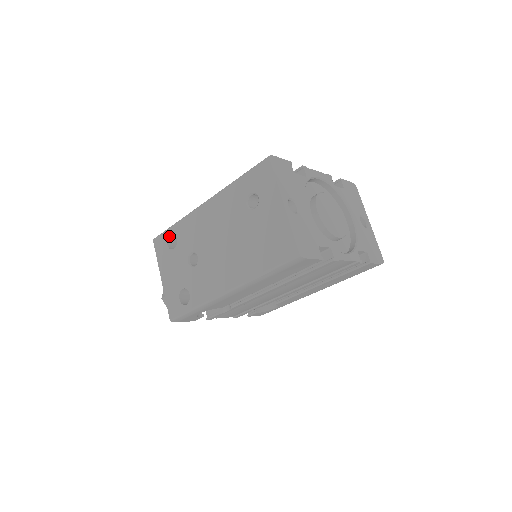
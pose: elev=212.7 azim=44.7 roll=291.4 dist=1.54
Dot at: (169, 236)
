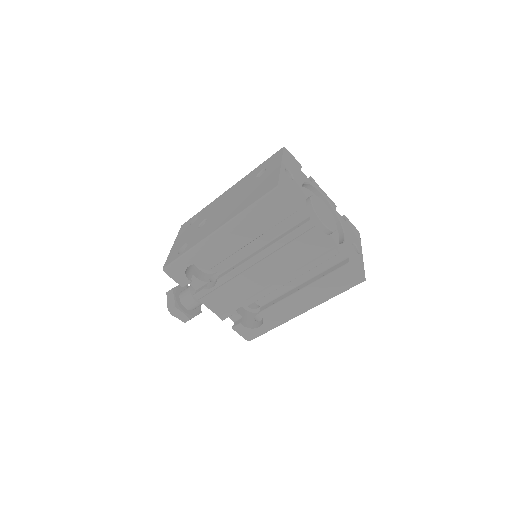
Dot at: (194, 218)
